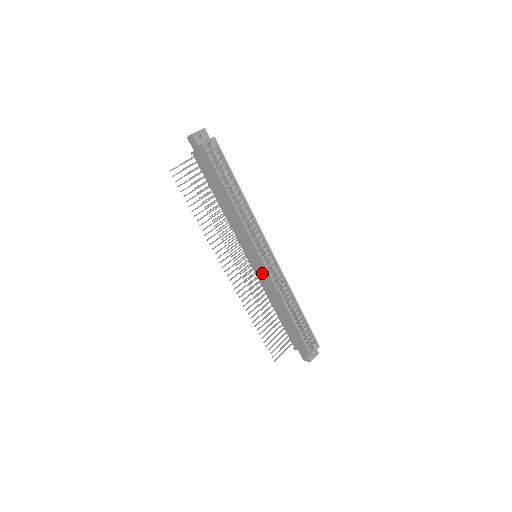
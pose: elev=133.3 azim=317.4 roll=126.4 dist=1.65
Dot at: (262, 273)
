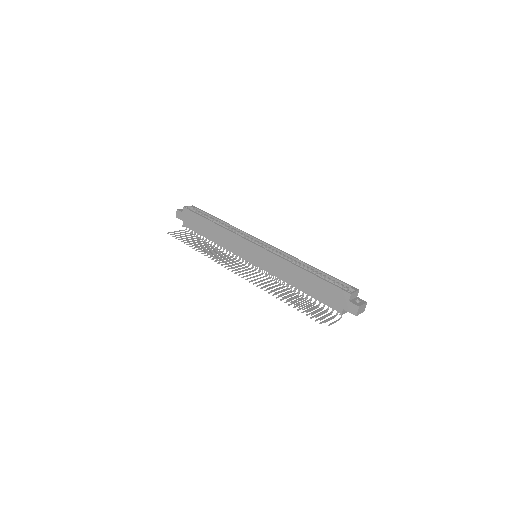
Dot at: (264, 259)
